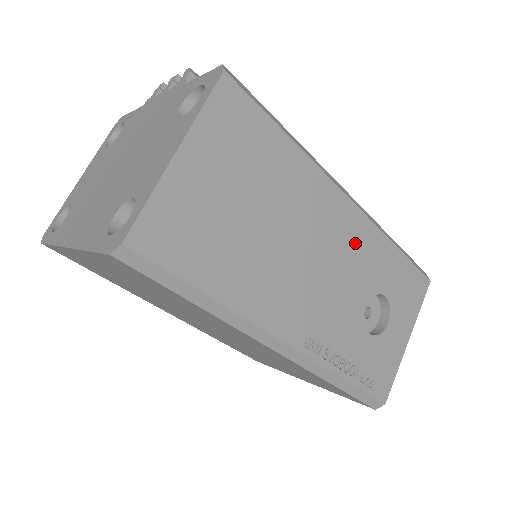
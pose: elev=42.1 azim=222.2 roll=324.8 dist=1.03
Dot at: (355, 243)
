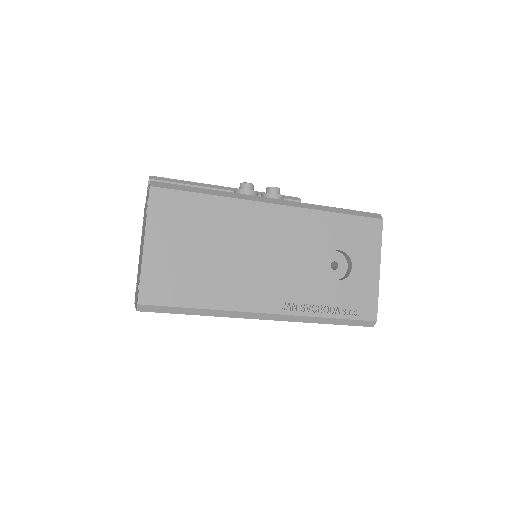
Dot at: (294, 229)
